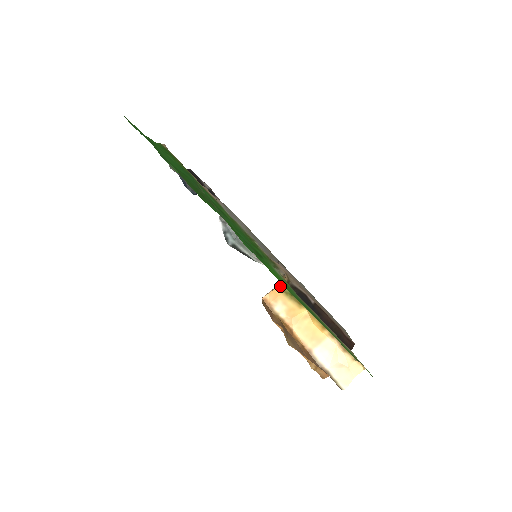
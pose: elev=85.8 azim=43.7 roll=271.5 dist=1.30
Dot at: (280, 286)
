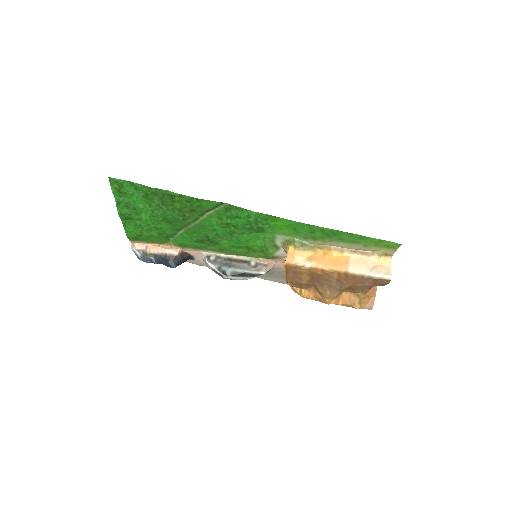
Dot at: (290, 247)
